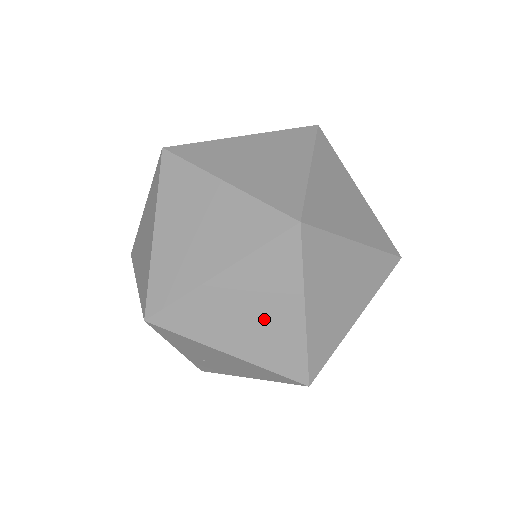
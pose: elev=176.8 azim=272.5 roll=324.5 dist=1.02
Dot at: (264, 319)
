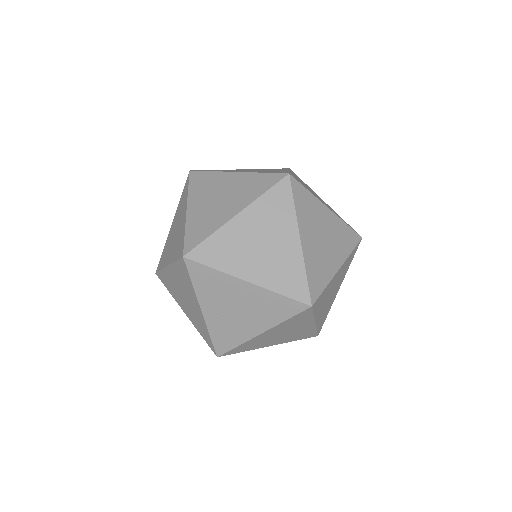
Dot at: (272, 248)
